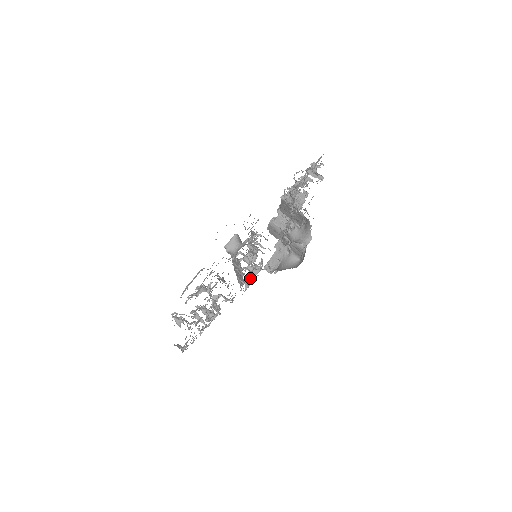
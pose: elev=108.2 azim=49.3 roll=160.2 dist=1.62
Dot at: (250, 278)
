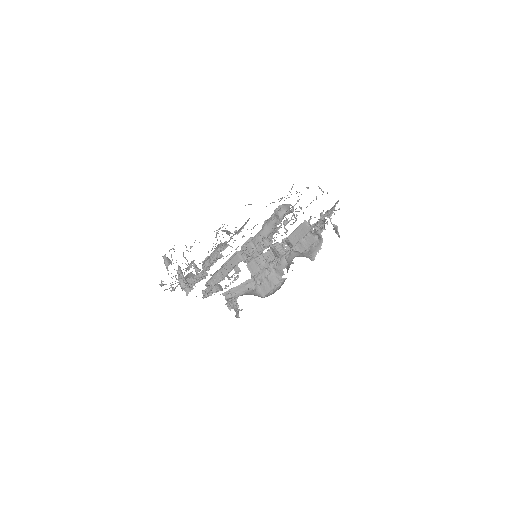
Dot at: (212, 291)
